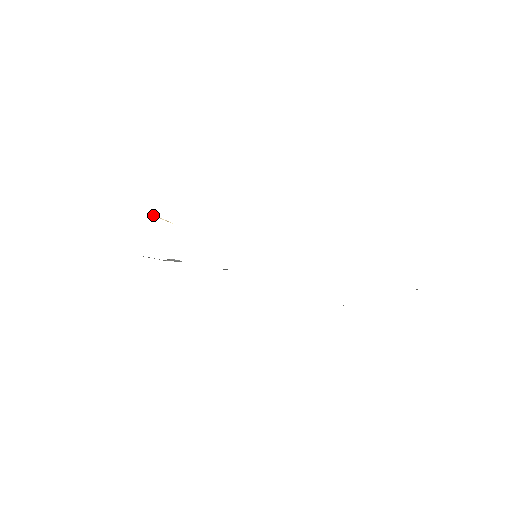
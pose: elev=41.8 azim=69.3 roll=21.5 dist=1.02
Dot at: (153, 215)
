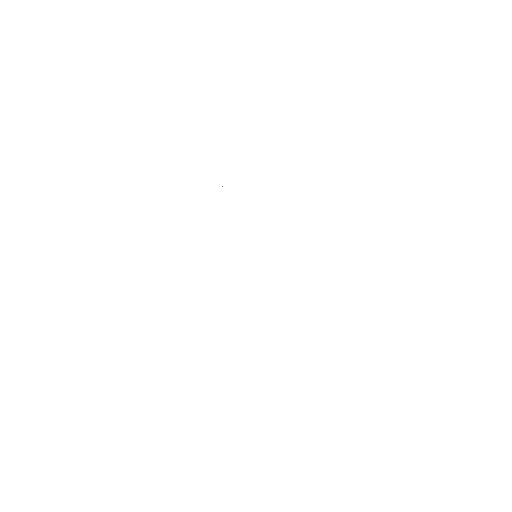
Dot at: occluded
